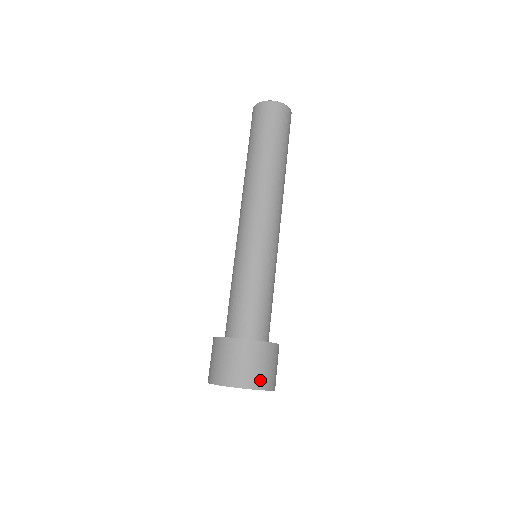
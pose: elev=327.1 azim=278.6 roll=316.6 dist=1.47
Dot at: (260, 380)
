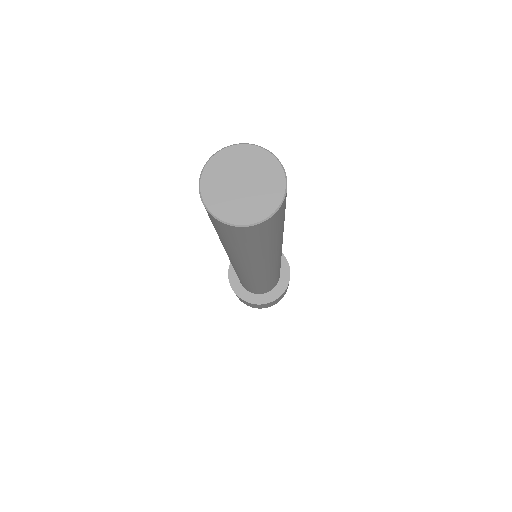
Dot at: occluded
